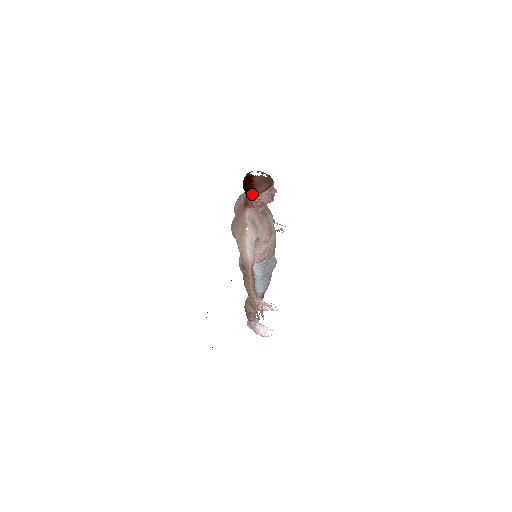
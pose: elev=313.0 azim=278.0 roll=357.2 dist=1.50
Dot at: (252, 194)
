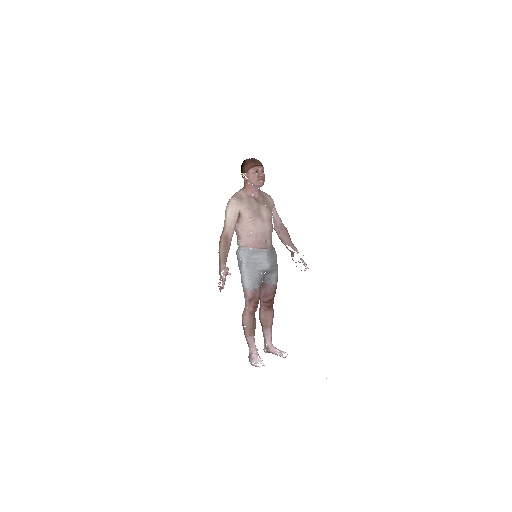
Dot at: (243, 172)
